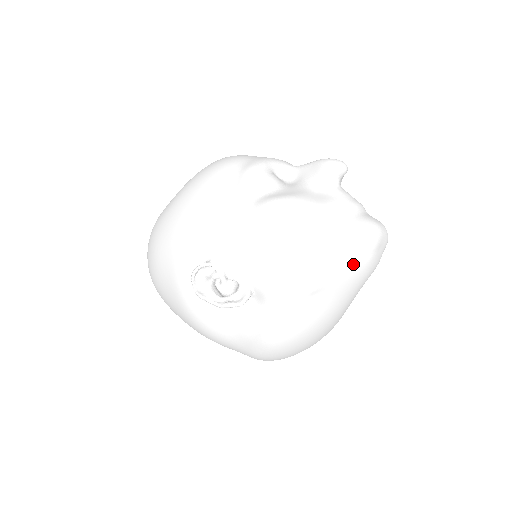
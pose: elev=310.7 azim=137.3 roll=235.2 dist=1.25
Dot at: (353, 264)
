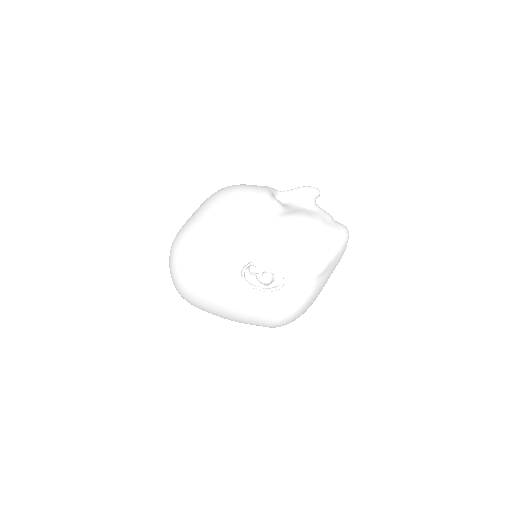
Dot at: (340, 253)
